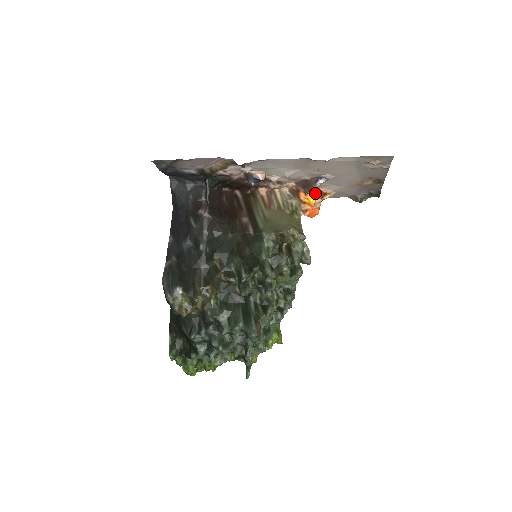
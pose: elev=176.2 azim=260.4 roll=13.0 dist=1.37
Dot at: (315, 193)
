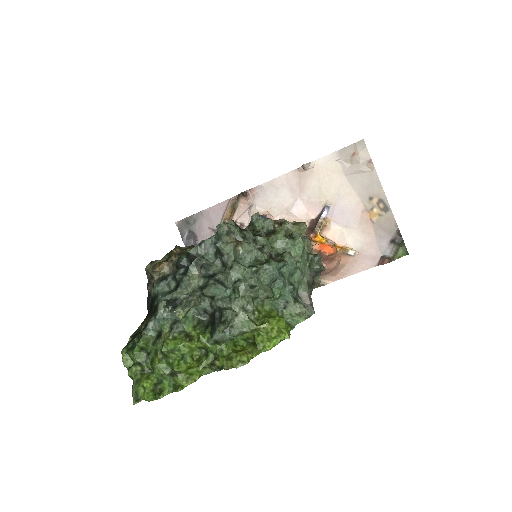
Dot at: occluded
